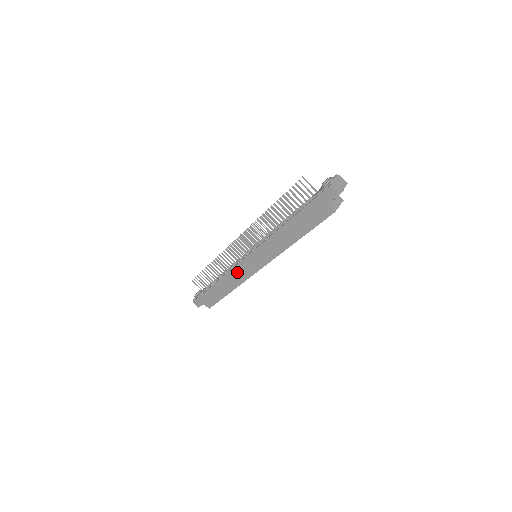
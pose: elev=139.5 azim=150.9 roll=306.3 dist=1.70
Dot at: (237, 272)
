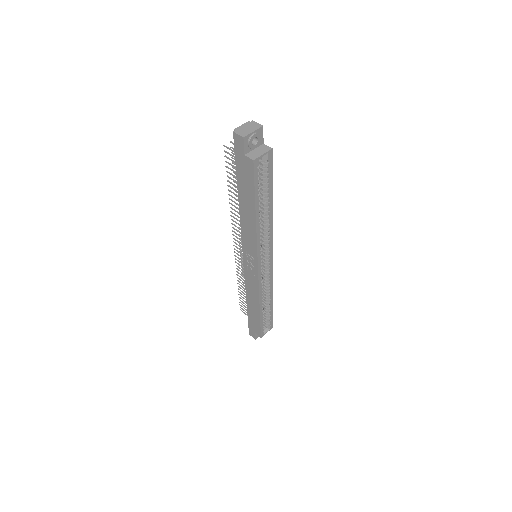
Dot at: (249, 281)
